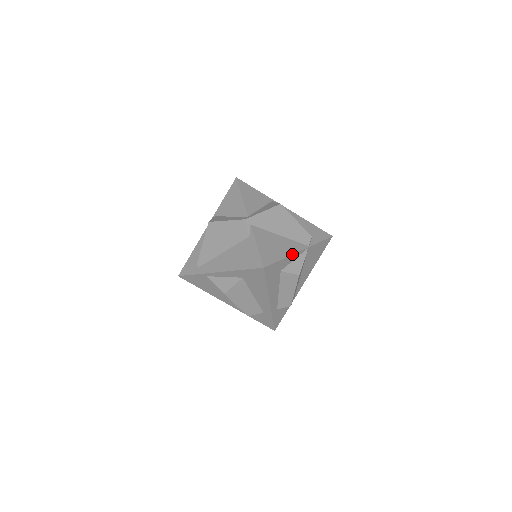
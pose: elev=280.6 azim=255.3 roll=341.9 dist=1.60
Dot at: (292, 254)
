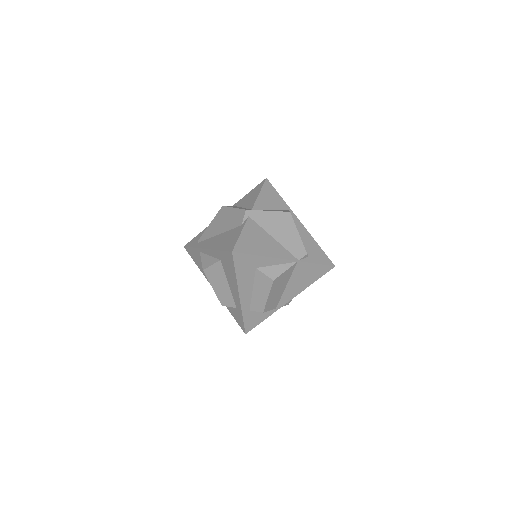
Dot at: (273, 257)
